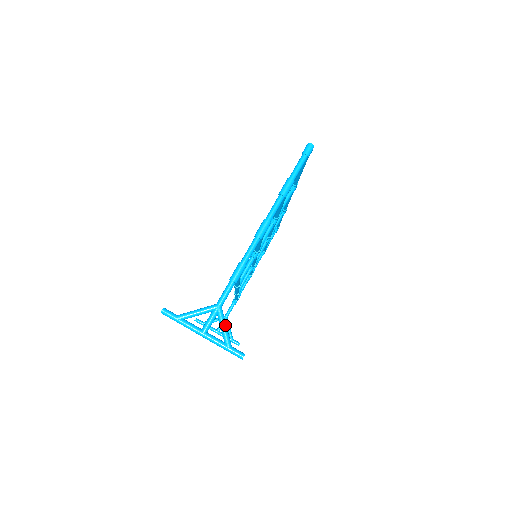
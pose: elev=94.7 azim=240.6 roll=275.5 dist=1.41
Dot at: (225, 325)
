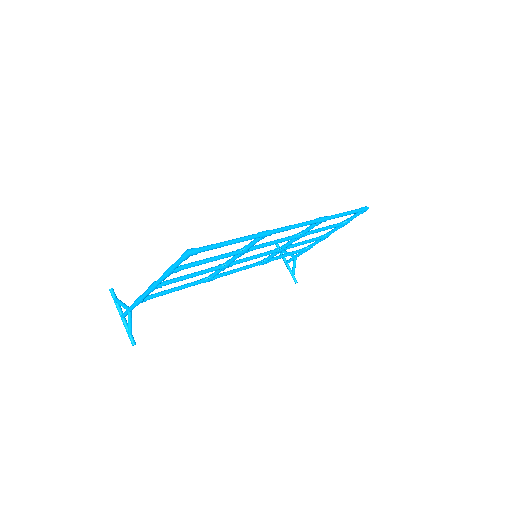
Dot at: (129, 322)
